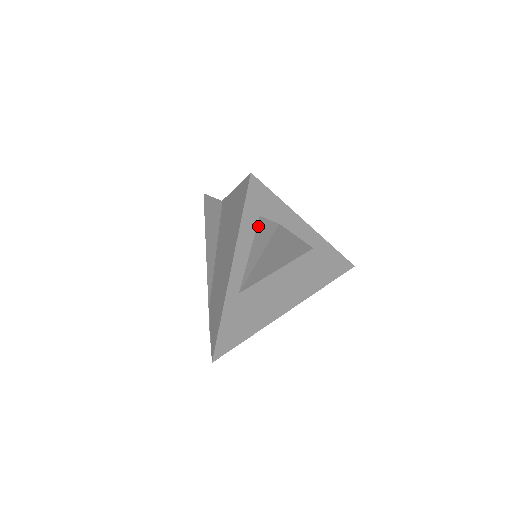
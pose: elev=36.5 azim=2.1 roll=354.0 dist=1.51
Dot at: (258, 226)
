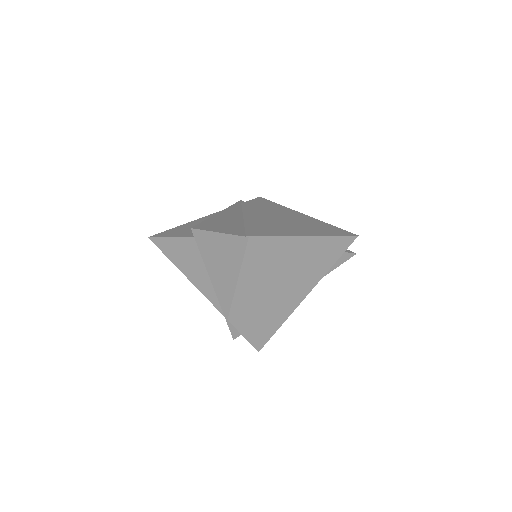
Dot at: occluded
